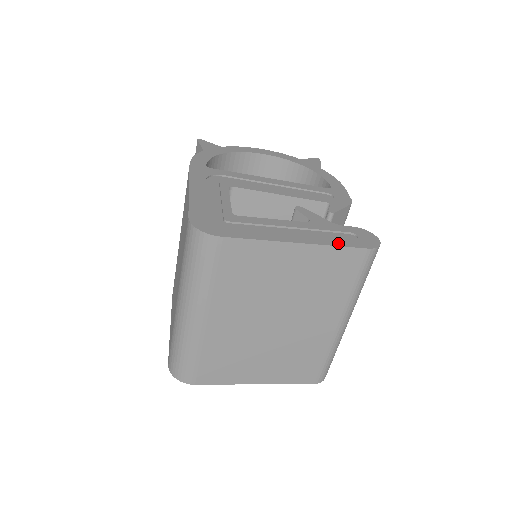
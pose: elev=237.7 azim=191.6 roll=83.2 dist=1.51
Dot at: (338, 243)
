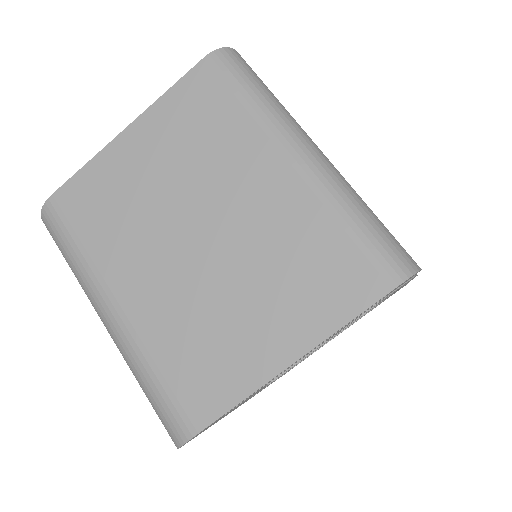
Dot at: (173, 91)
